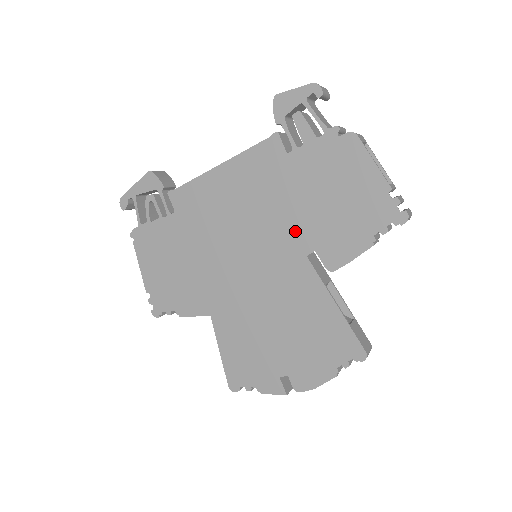
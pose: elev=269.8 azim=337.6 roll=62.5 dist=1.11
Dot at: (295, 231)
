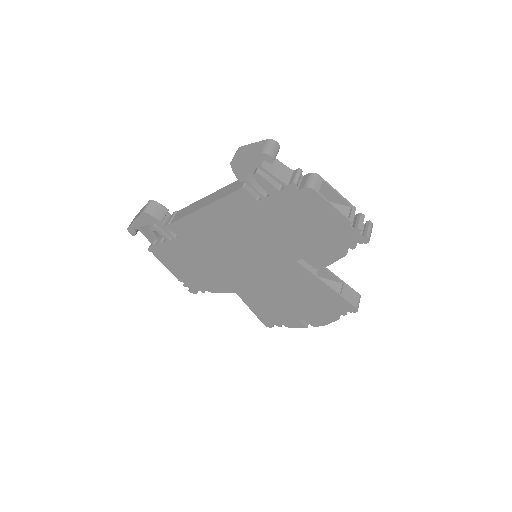
Dot at: (282, 248)
